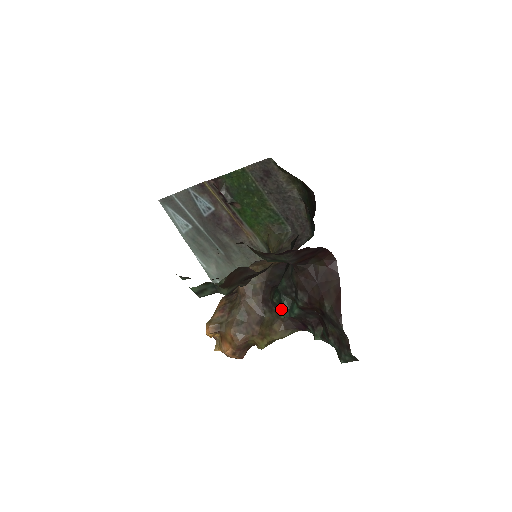
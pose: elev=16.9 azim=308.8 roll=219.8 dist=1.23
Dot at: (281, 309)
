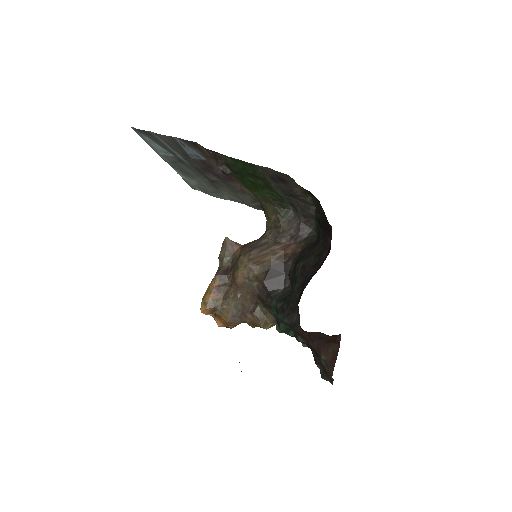
Dot at: (277, 325)
